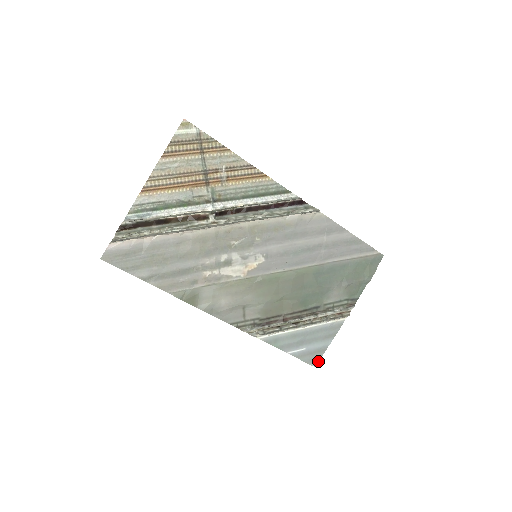
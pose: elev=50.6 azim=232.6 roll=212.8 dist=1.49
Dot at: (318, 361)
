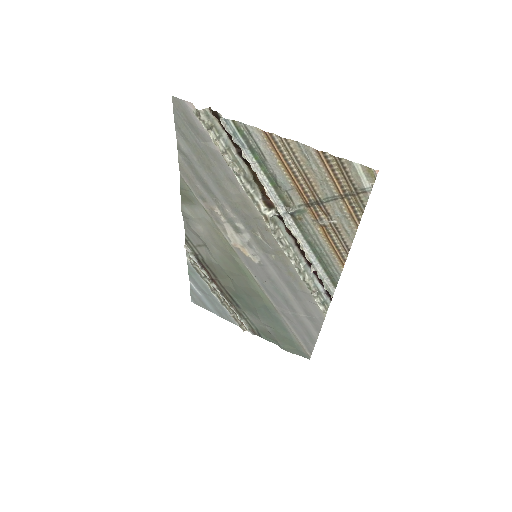
Dot at: (197, 304)
